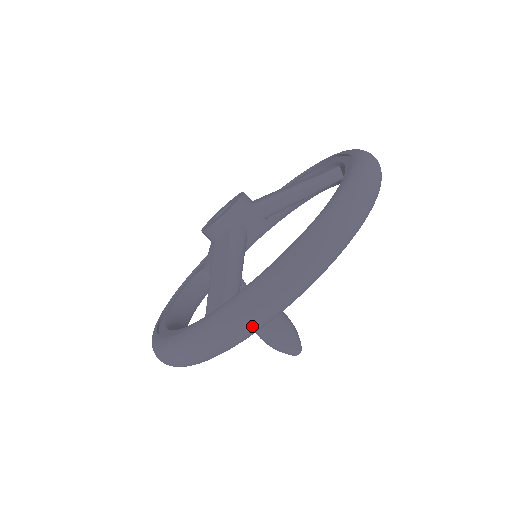
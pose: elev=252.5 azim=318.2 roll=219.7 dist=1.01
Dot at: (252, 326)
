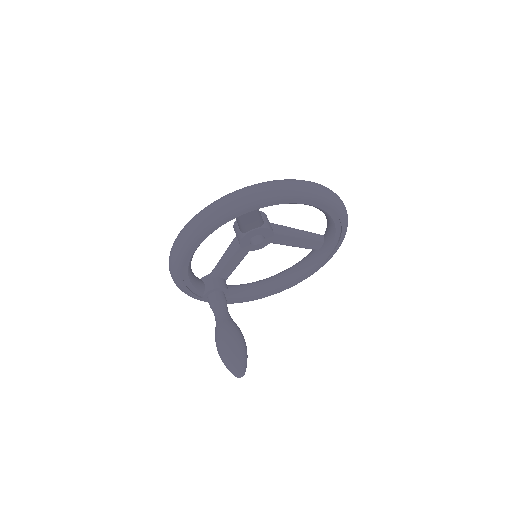
Dot at: (269, 190)
